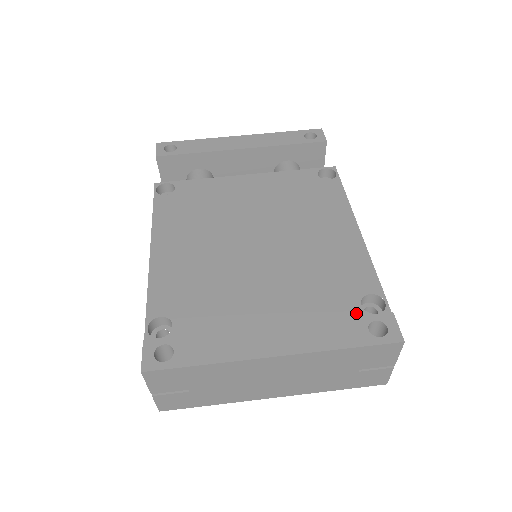
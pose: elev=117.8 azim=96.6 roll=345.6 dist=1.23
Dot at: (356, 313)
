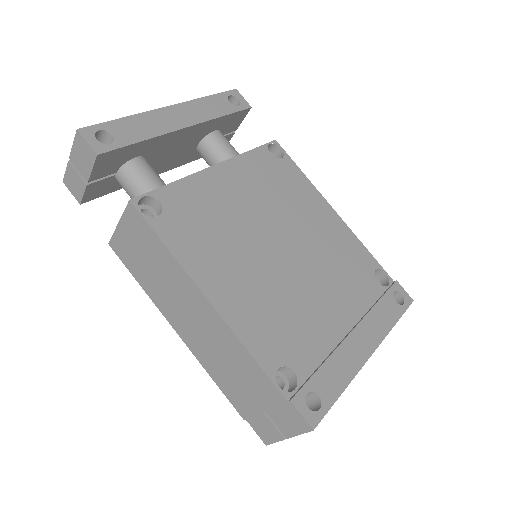
Dot at: (380, 290)
